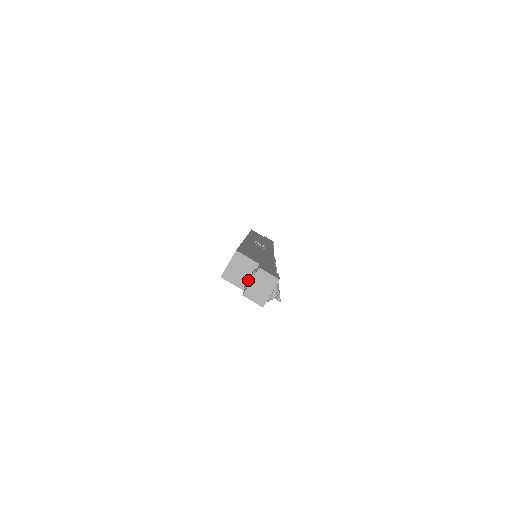
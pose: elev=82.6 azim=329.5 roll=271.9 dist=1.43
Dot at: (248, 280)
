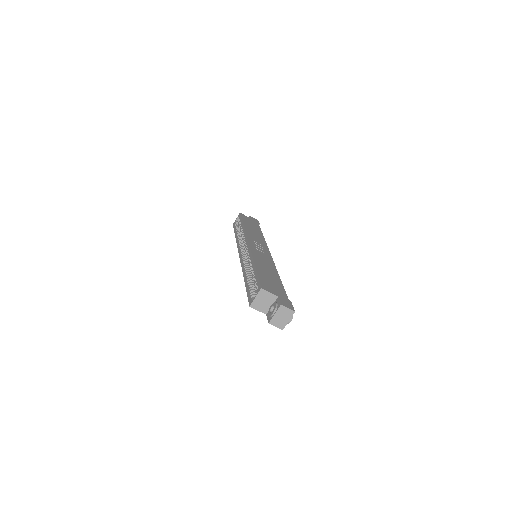
Dot at: (272, 312)
